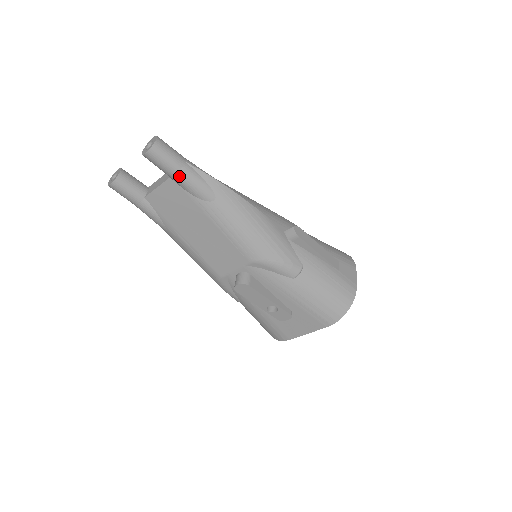
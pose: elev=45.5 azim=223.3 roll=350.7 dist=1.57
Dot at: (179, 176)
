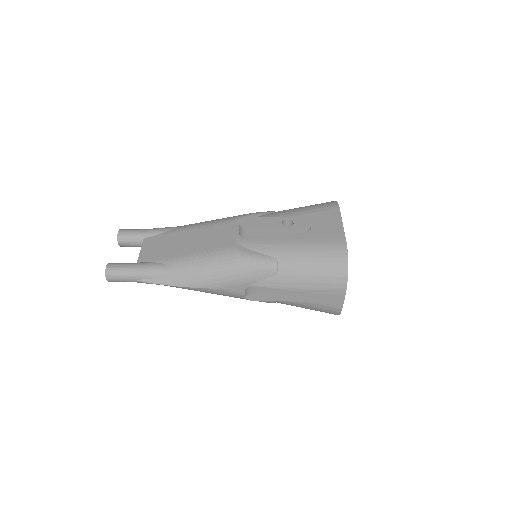
Dot at: (147, 230)
